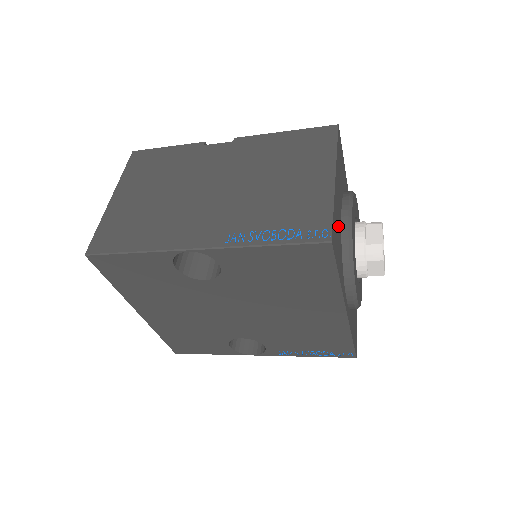
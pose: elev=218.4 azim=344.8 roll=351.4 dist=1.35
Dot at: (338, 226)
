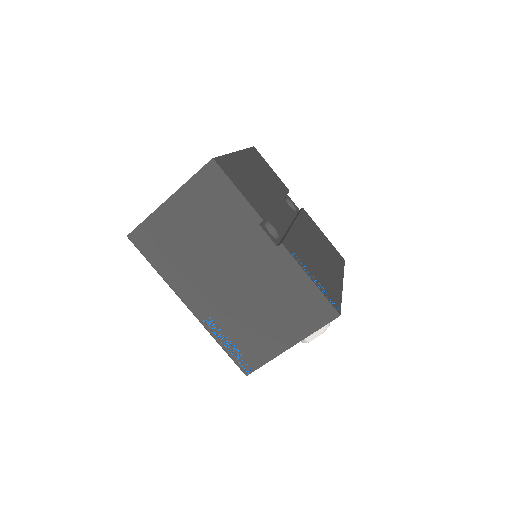
Dot at: occluded
